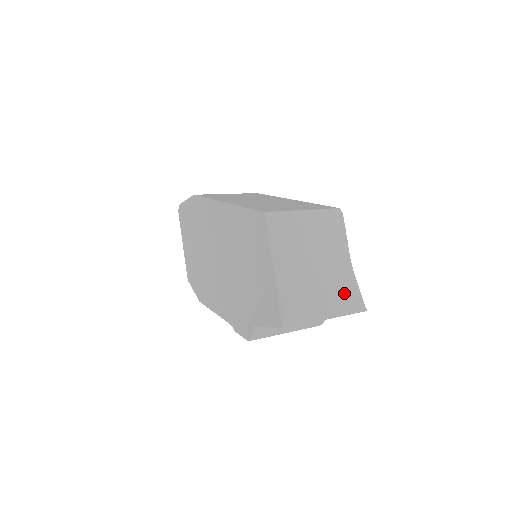
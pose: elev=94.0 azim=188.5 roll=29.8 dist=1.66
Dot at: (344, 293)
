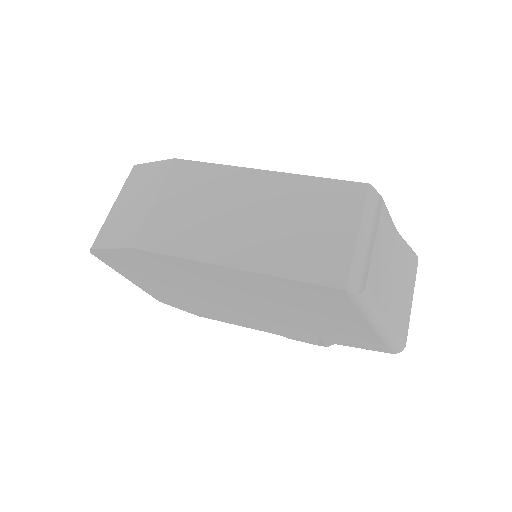
Dot at: (407, 267)
